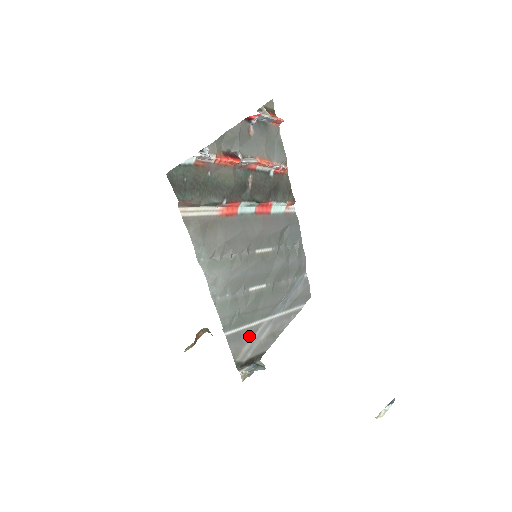
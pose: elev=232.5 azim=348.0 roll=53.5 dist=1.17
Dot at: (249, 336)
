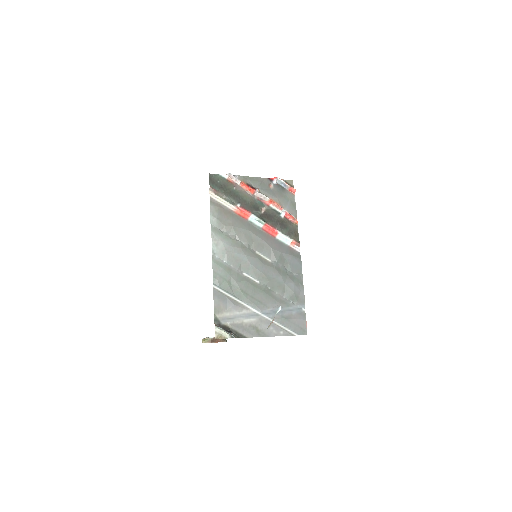
Dot at: (233, 307)
